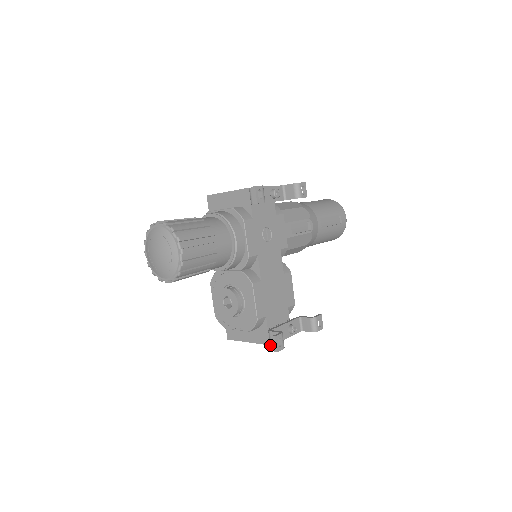
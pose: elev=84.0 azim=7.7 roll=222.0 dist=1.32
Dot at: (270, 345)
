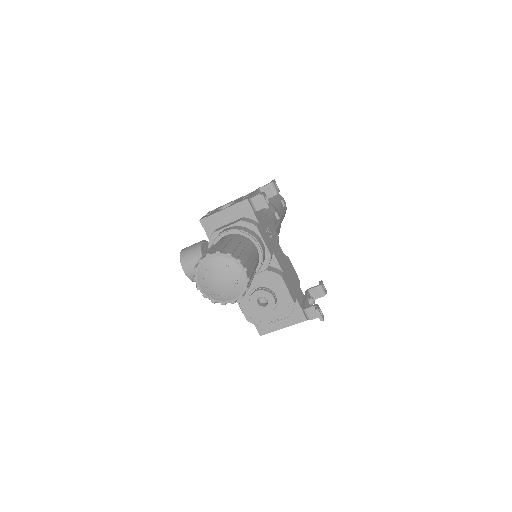
Dot at: occluded
